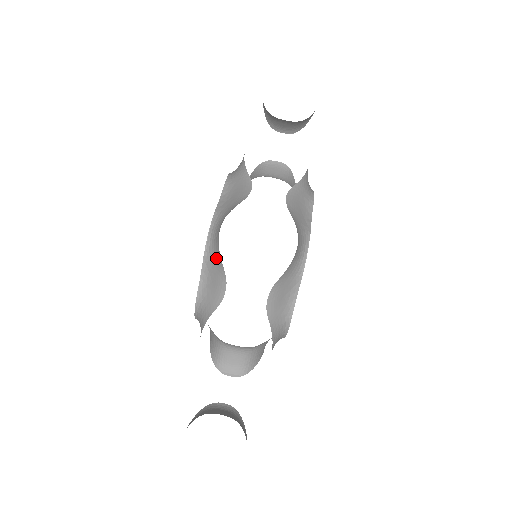
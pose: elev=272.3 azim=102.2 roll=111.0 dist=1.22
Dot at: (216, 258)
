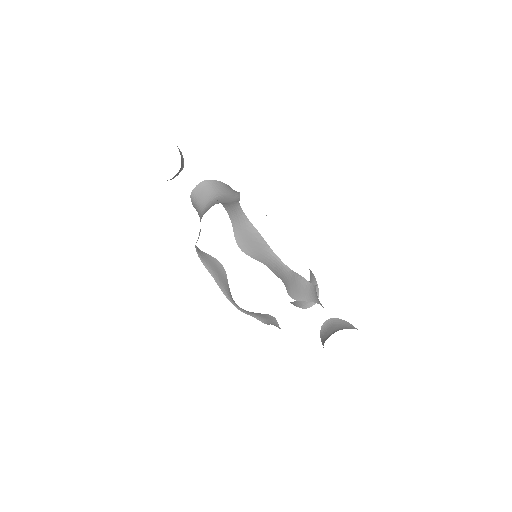
Dot at: occluded
